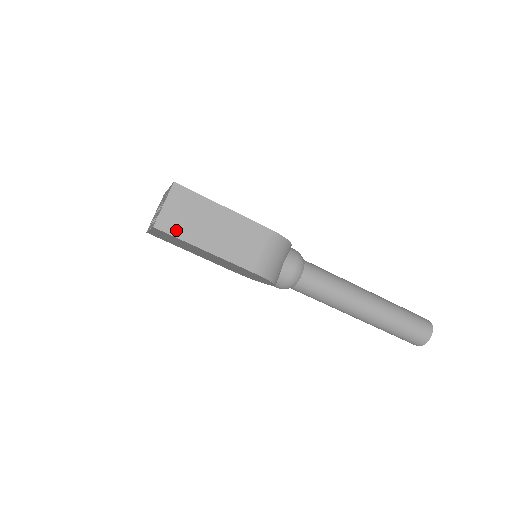
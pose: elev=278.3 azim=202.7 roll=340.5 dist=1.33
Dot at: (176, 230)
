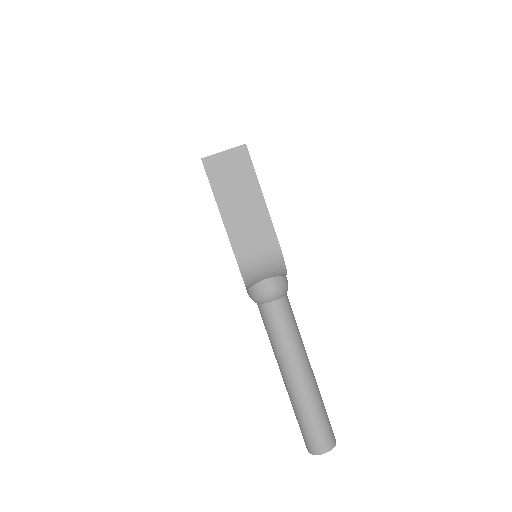
Dot at: (214, 176)
